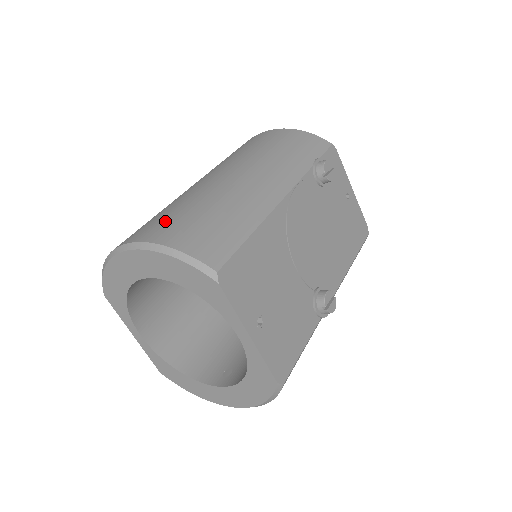
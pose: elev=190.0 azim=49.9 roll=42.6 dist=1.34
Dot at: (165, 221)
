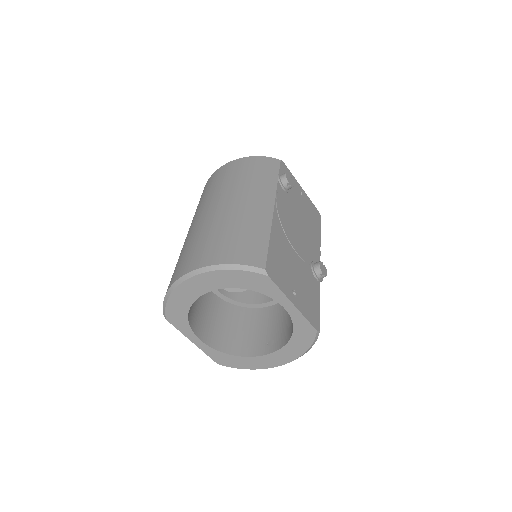
Dot at: (207, 249)
